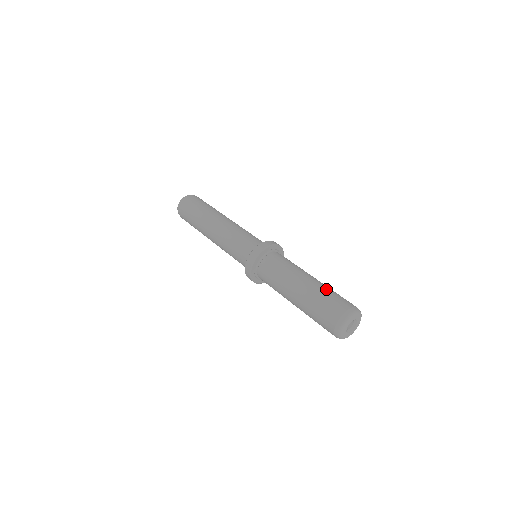
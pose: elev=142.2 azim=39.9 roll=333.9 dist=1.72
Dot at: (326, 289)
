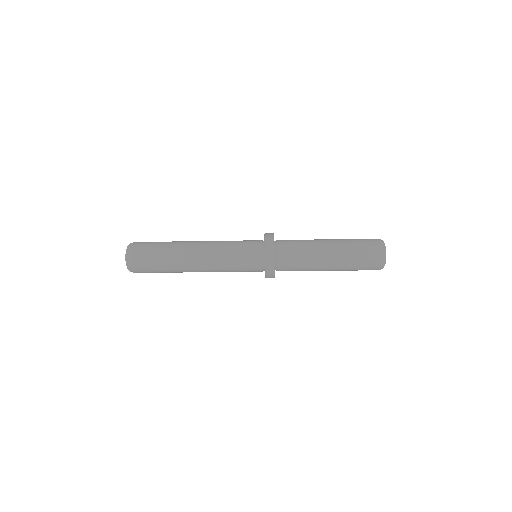
Dot at: (348, 239)
